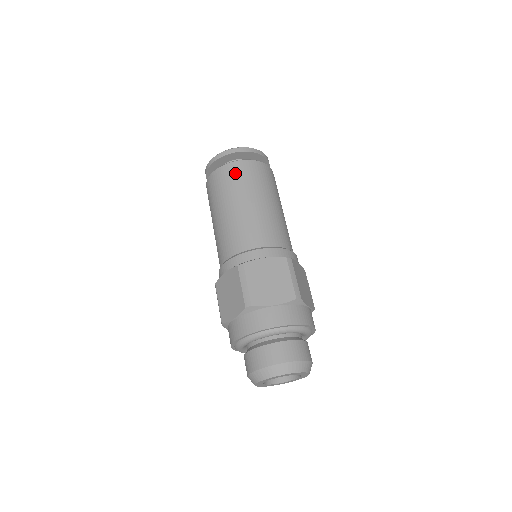
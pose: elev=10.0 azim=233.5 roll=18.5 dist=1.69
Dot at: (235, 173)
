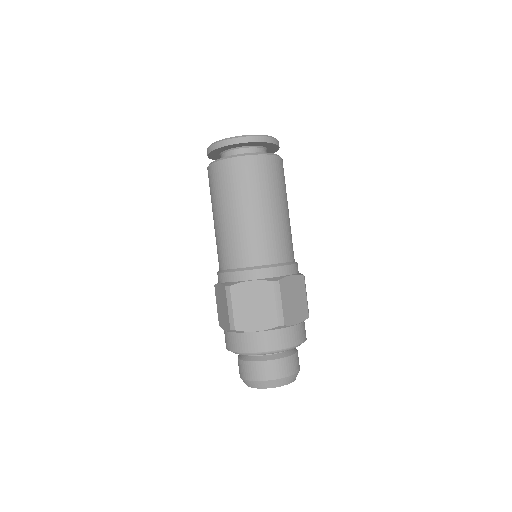
Dot at: (228, 174)
